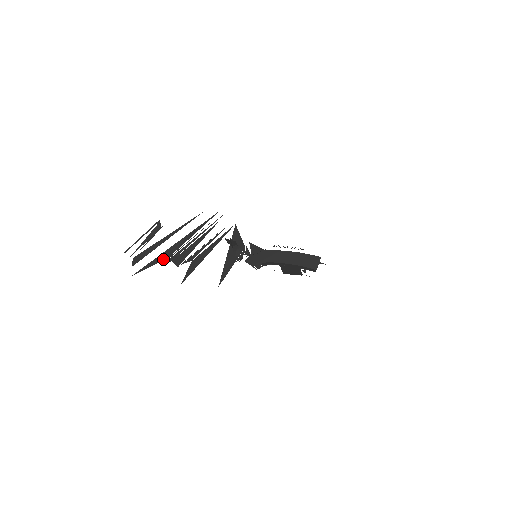
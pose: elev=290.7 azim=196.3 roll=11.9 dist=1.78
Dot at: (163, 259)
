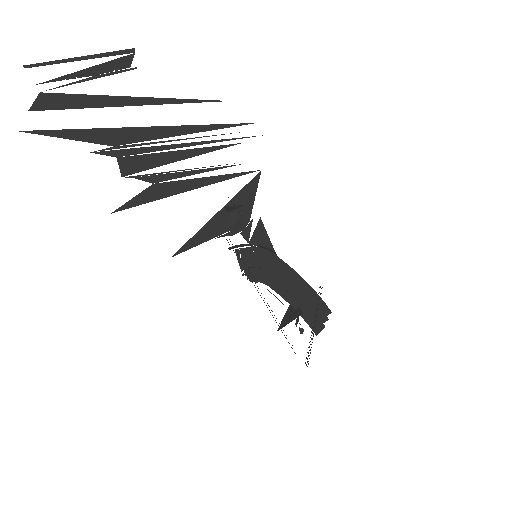
Dot at: (102, 142)
